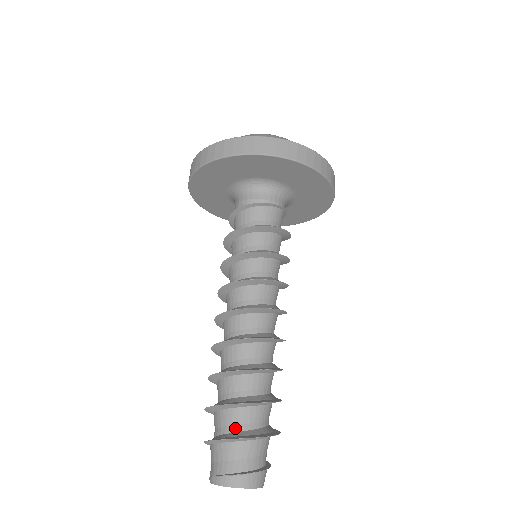
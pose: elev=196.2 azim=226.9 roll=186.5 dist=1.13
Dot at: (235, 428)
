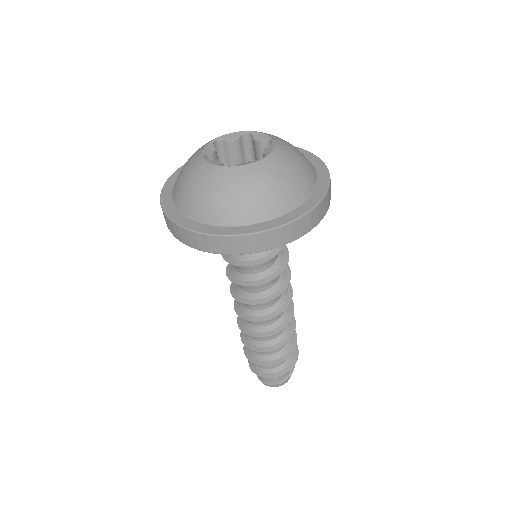
Dot at: (268, 367)
